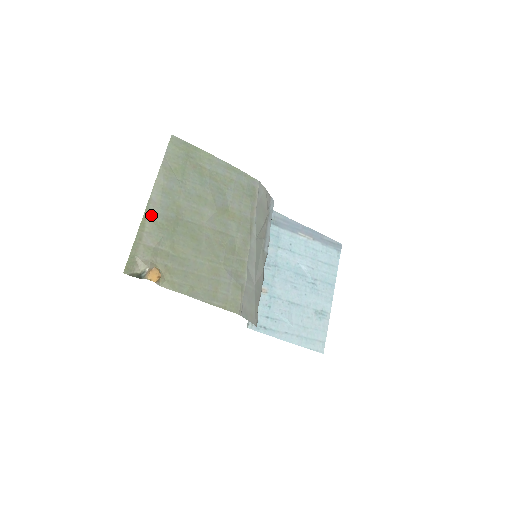
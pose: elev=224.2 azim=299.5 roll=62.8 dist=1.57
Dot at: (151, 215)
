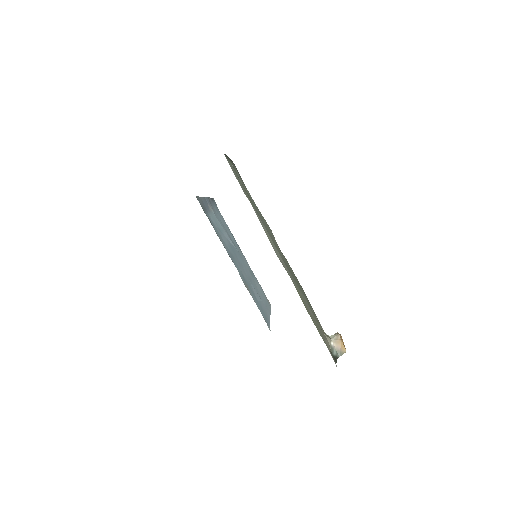
Dot at: (293, 281)
